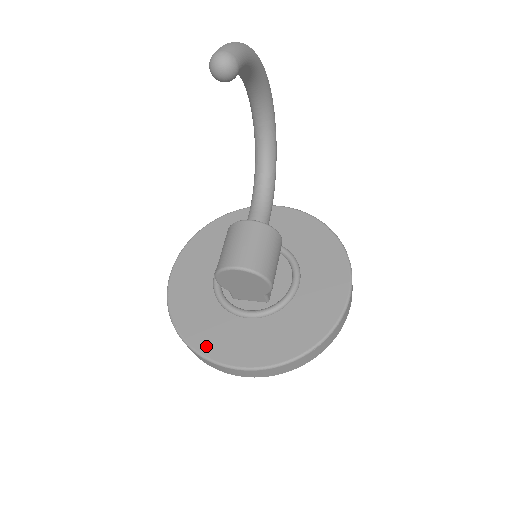
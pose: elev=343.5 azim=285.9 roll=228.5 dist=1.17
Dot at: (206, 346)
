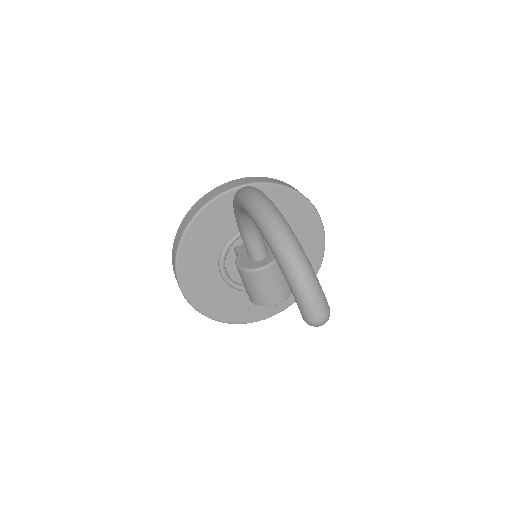
Dot at: (250, 317)
